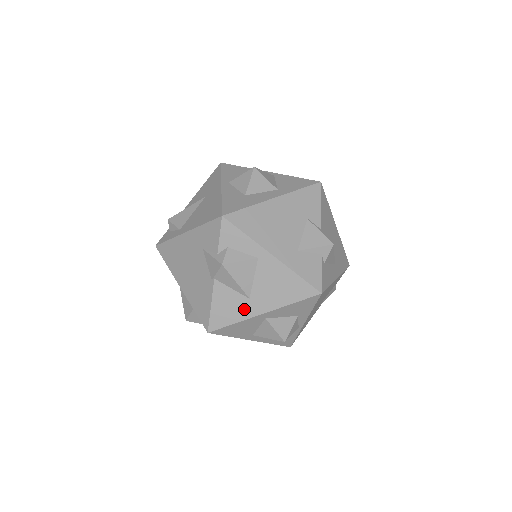
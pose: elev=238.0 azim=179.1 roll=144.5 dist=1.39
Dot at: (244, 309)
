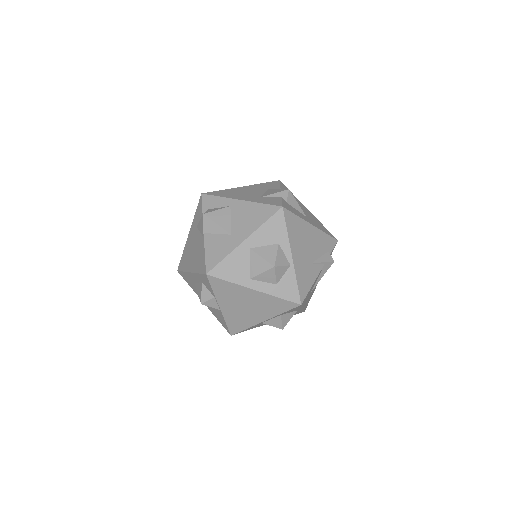
Dot at: (229, 244)
